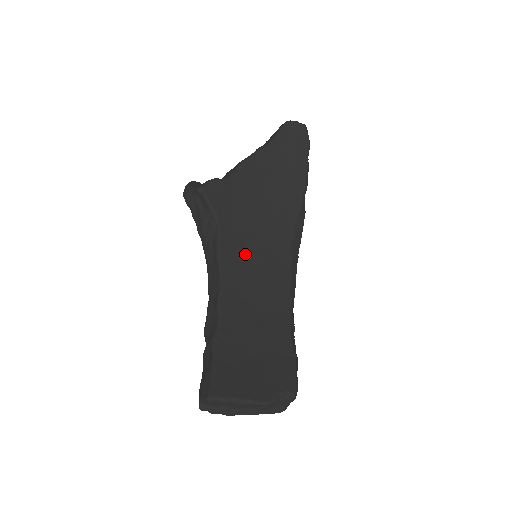
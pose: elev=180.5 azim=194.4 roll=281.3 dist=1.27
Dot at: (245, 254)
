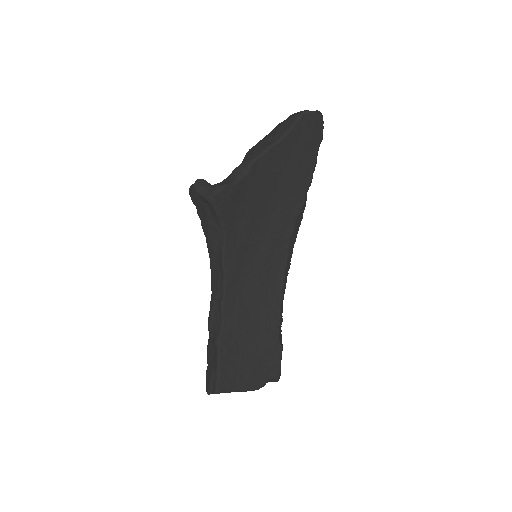
Dot at: (247, 257)
